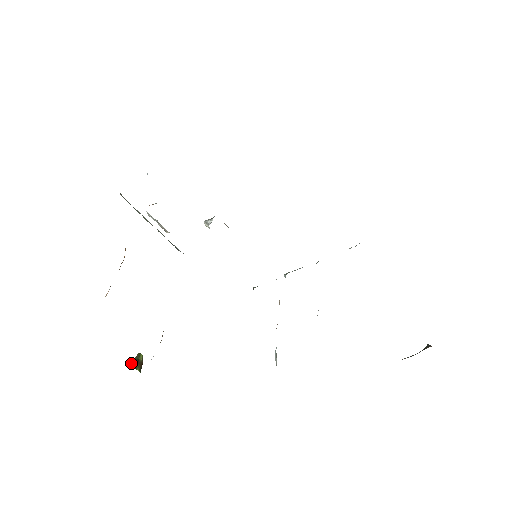
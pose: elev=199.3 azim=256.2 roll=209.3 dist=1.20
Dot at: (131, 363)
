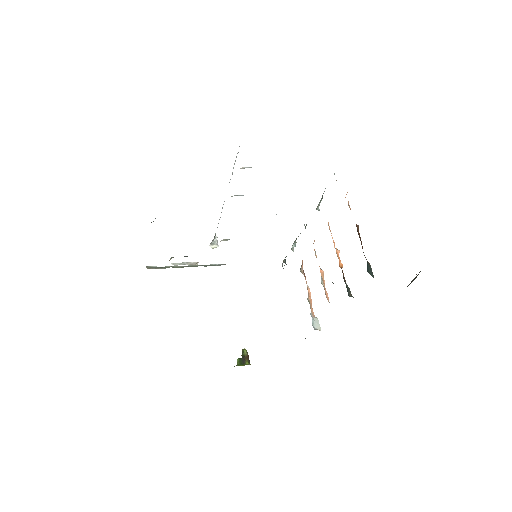
Dot at: (239, 363)
